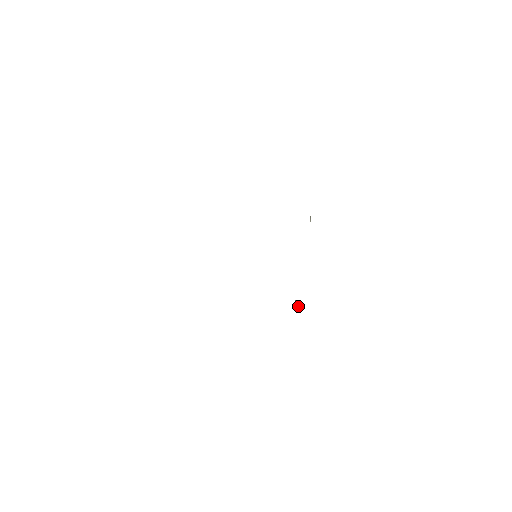
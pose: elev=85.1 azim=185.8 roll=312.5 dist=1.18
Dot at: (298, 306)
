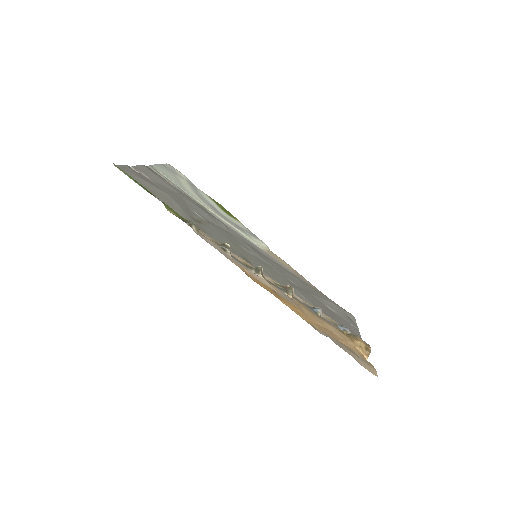
Dot at: (288, 291)
